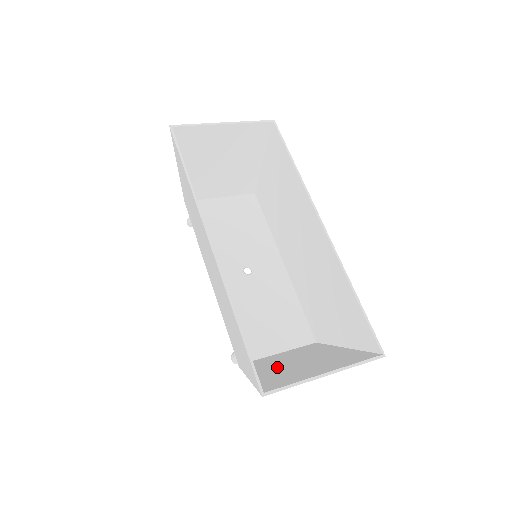
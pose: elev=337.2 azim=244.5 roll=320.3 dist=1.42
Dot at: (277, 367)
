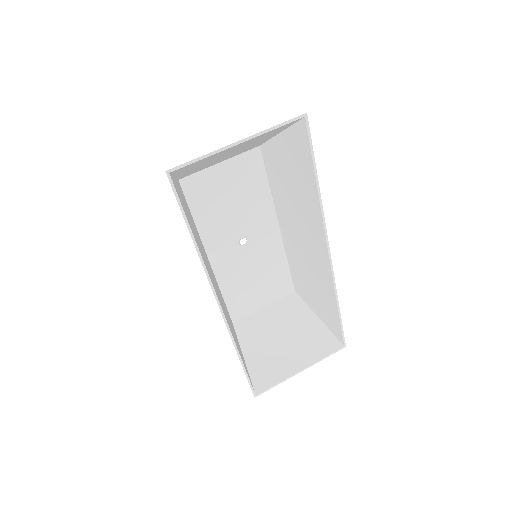
Dot at: (263, 344)
